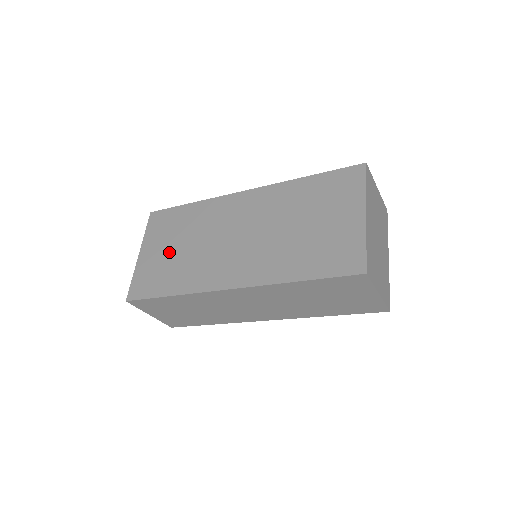
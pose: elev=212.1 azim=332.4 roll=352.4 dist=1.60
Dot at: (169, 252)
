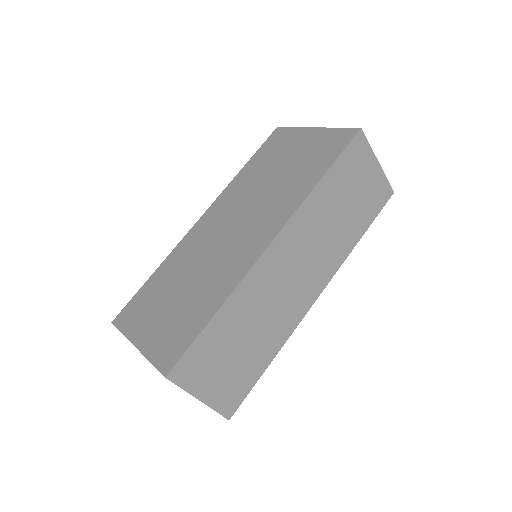
Dot at: (172, 305)
